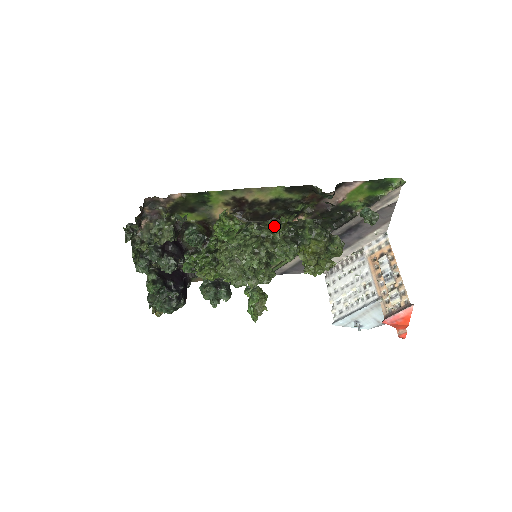
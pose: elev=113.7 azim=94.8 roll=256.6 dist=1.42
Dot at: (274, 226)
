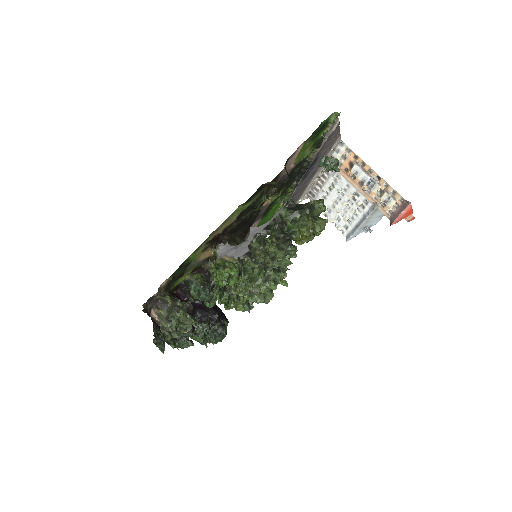
Dot at: (263, 246)
